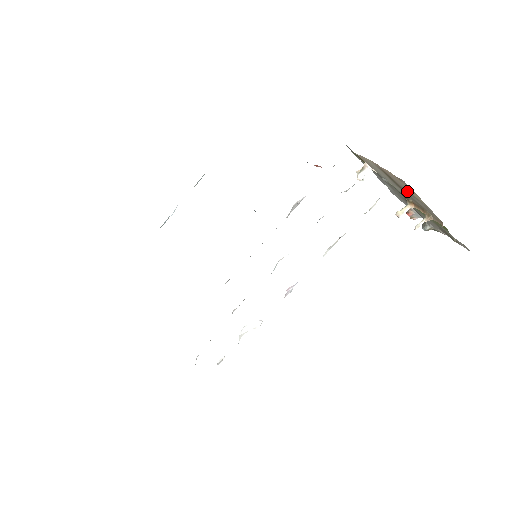
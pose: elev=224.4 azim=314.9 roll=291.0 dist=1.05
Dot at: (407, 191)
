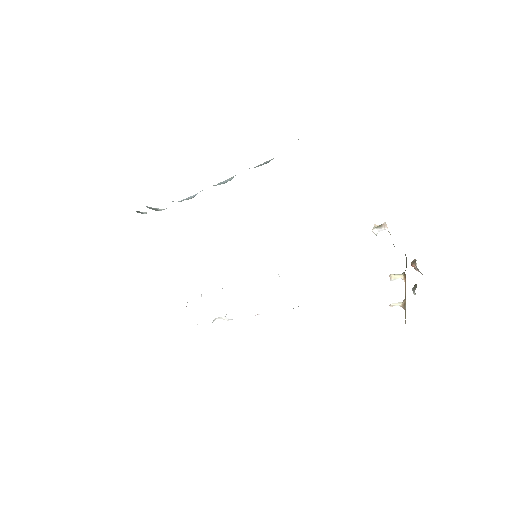
Dot at: occluded
